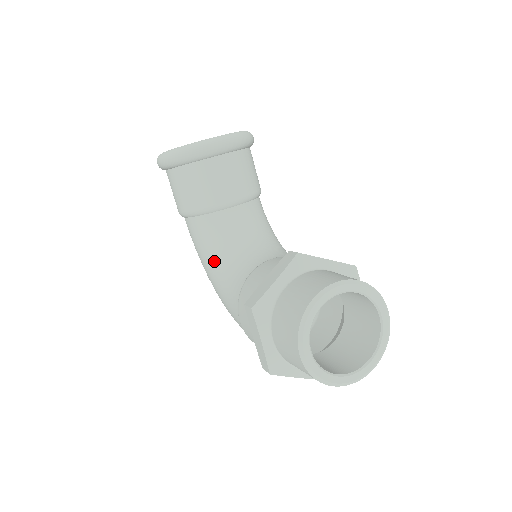
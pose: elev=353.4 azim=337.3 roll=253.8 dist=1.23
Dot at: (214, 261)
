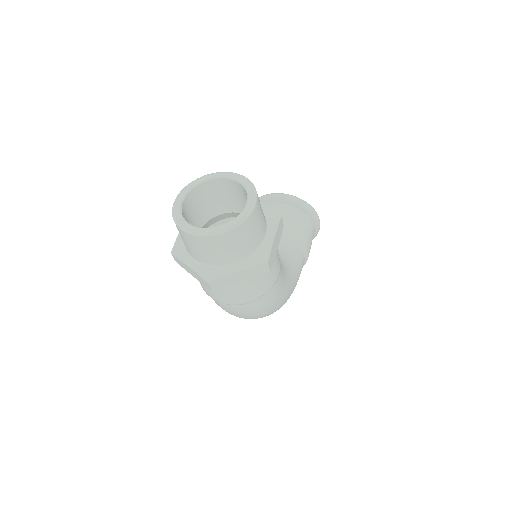
Dot at: occluded
